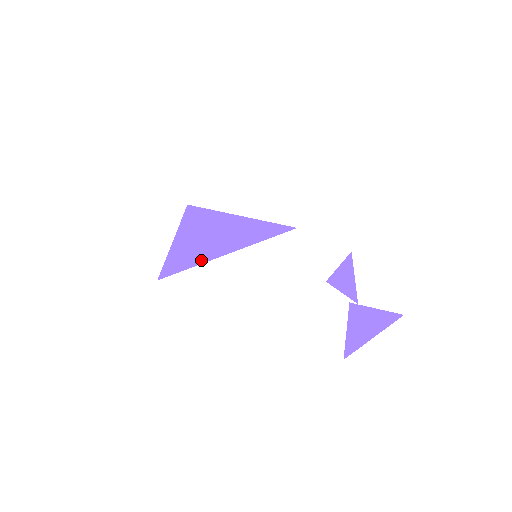
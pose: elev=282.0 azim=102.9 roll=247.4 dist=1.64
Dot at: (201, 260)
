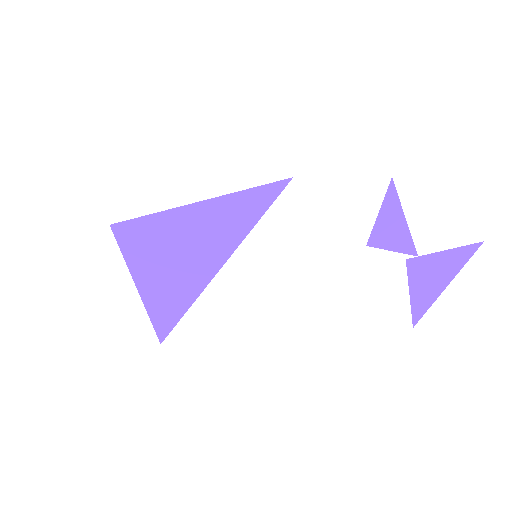
Dot at: (191, 297)
